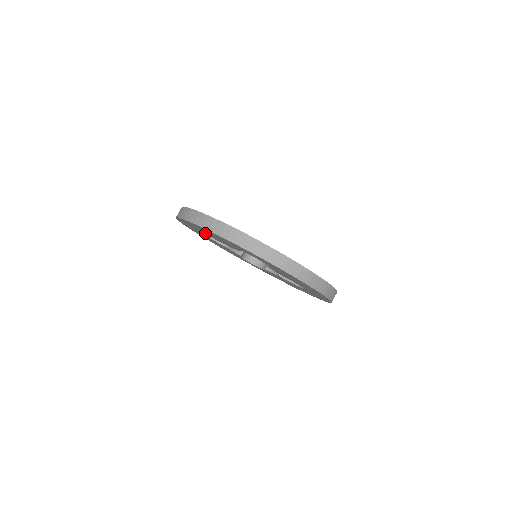
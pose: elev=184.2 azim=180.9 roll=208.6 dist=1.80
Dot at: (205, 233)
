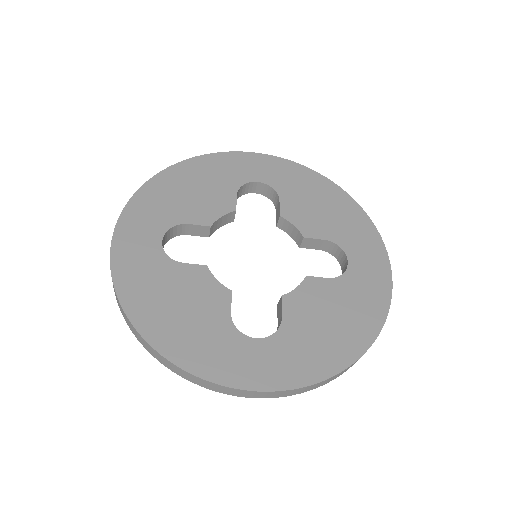
Dot at: occluded
